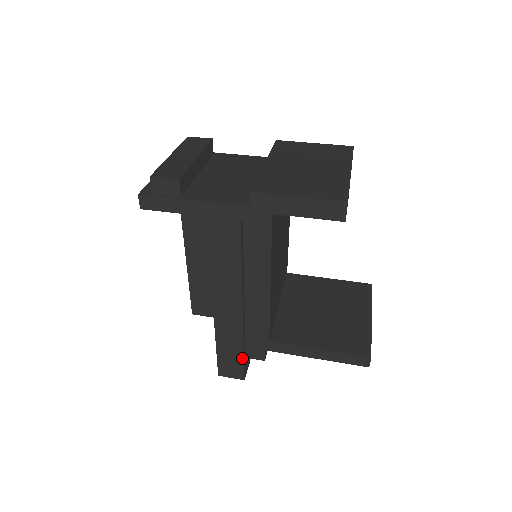
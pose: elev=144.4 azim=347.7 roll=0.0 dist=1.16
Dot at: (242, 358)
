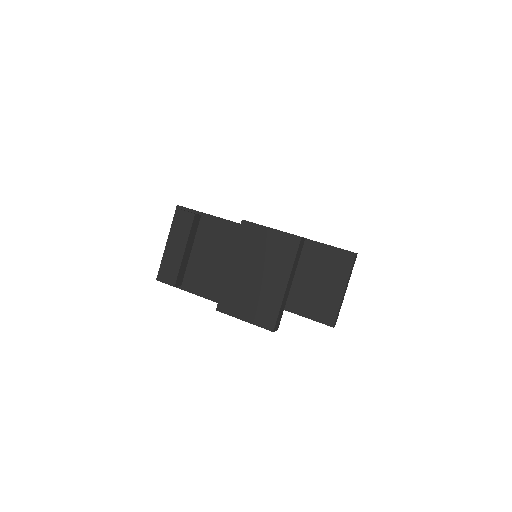
Dot at: occluded
